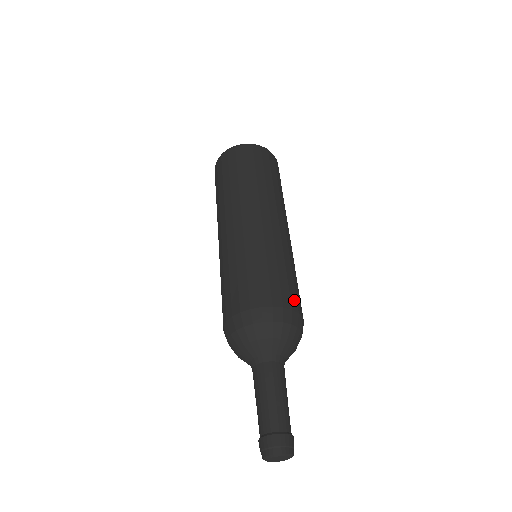
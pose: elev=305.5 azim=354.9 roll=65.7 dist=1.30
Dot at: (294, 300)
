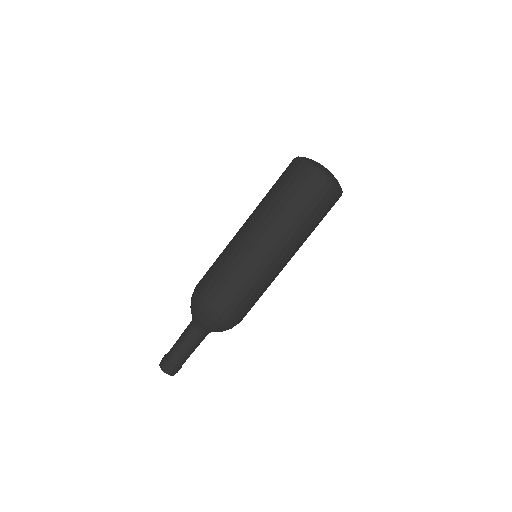
Dot at: occluded
